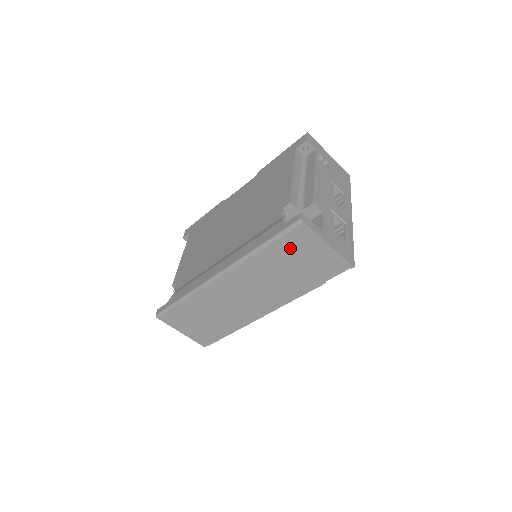
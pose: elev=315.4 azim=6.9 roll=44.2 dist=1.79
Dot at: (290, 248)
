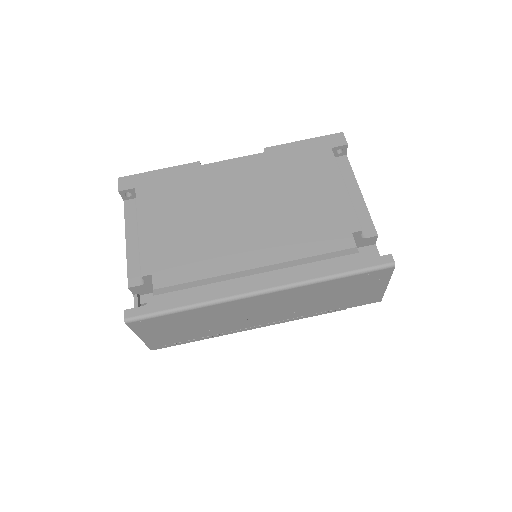
Dot at: (357, 282)
